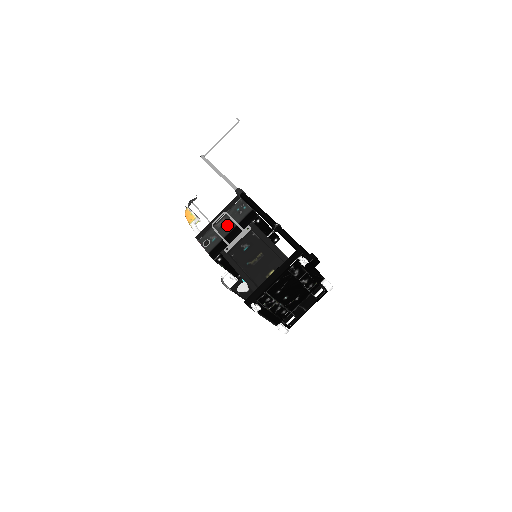
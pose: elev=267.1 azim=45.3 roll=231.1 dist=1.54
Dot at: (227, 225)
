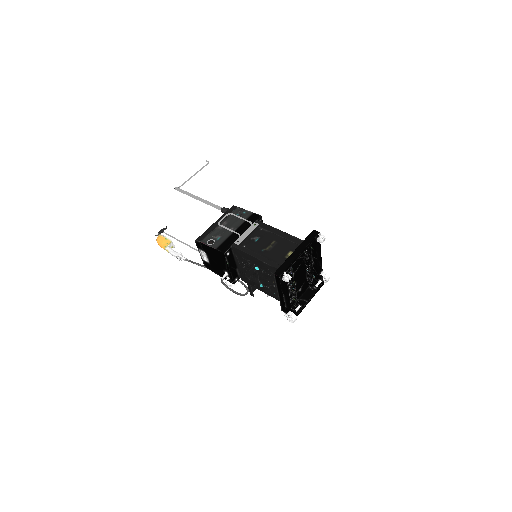
Dot at: (230, 226)
